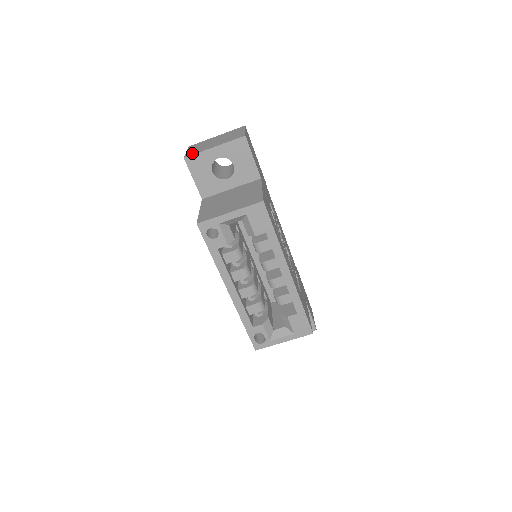
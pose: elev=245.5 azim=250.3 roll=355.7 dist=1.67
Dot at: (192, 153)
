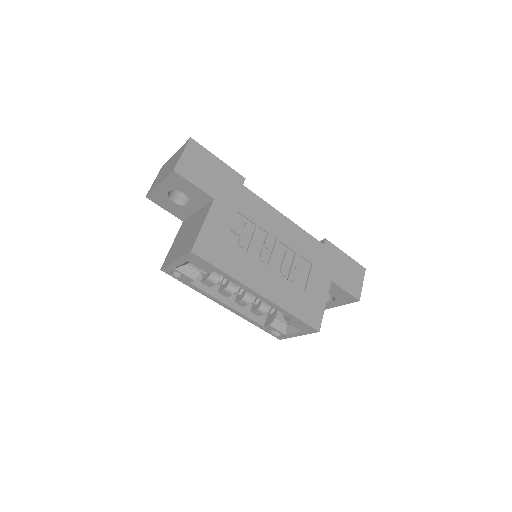
Dot at: (151, 189)
